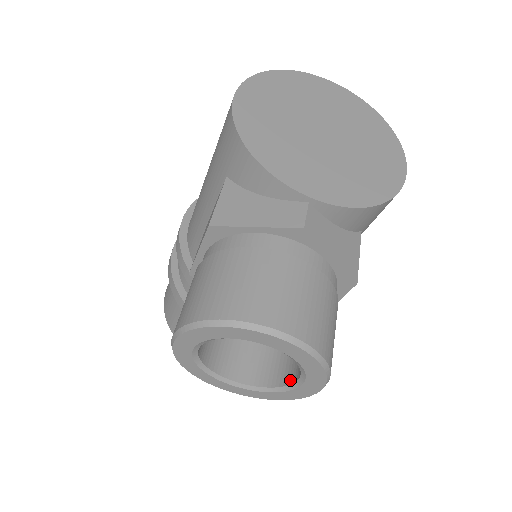
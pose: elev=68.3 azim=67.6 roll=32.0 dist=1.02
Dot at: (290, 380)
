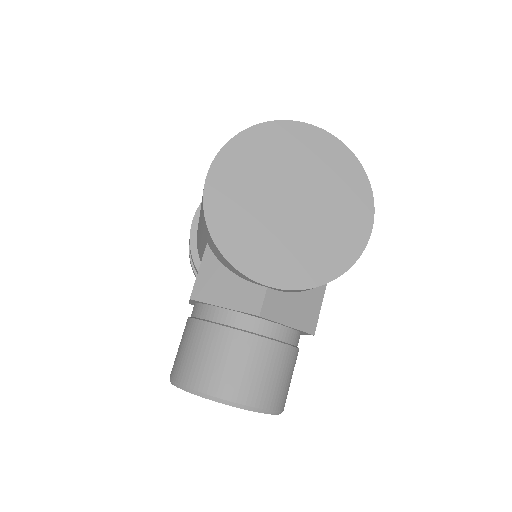
Dot at: occluded
